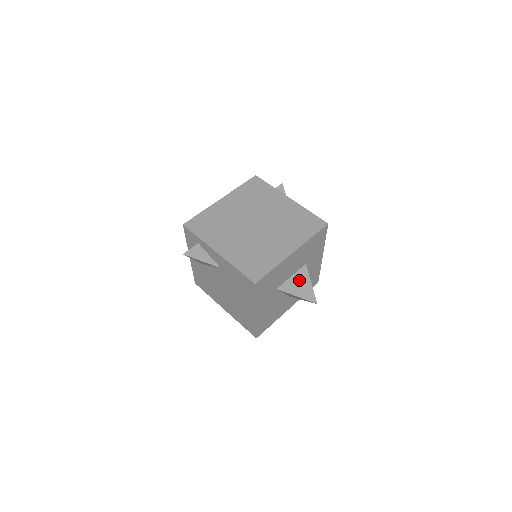
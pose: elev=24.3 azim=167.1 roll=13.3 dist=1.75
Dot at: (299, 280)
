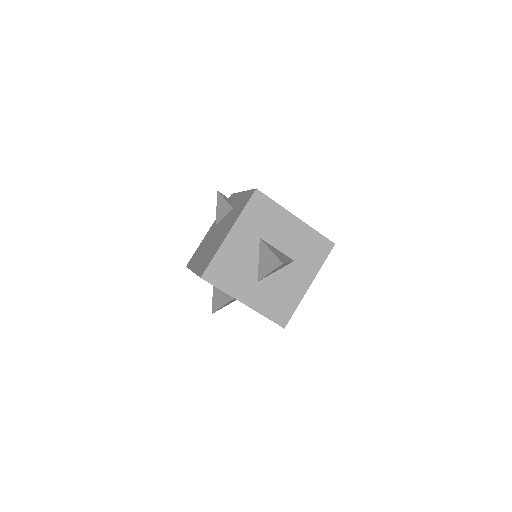
Dot at: (281, 254)
